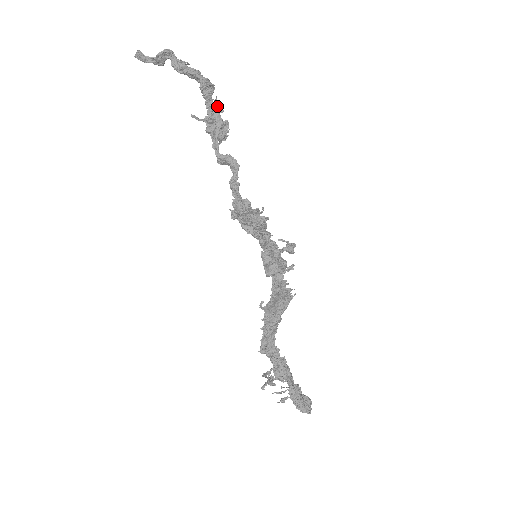
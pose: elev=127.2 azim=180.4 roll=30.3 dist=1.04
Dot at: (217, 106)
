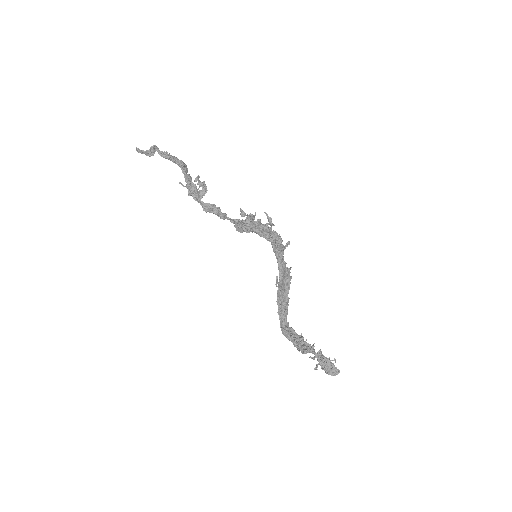
Dot at: (191, 179)
